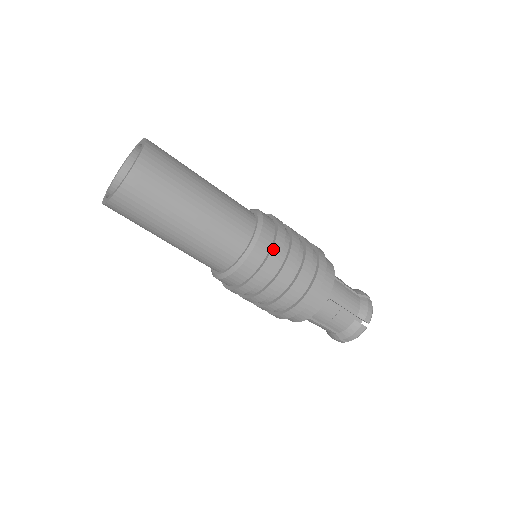
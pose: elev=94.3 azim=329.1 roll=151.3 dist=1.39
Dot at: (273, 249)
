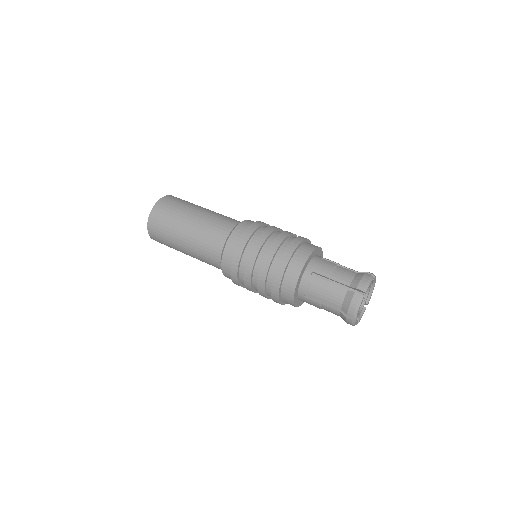
Dot at: (231, 267)
